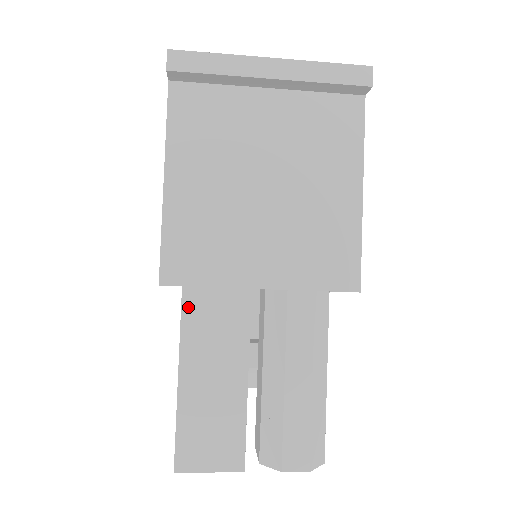
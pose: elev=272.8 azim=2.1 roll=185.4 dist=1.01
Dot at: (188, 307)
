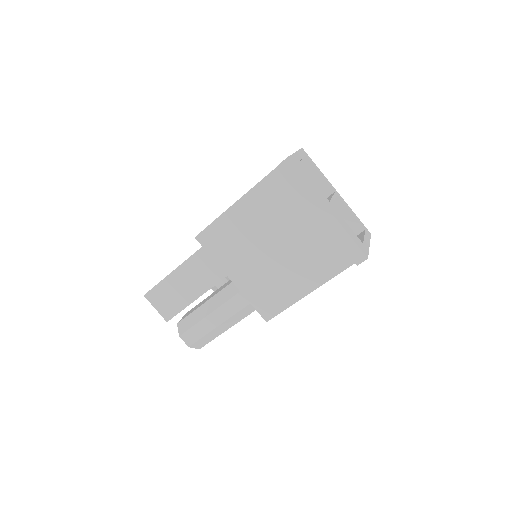
Dot at: (201, 252)
